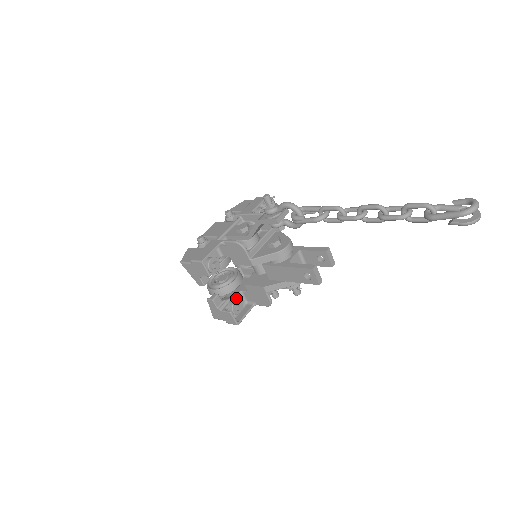
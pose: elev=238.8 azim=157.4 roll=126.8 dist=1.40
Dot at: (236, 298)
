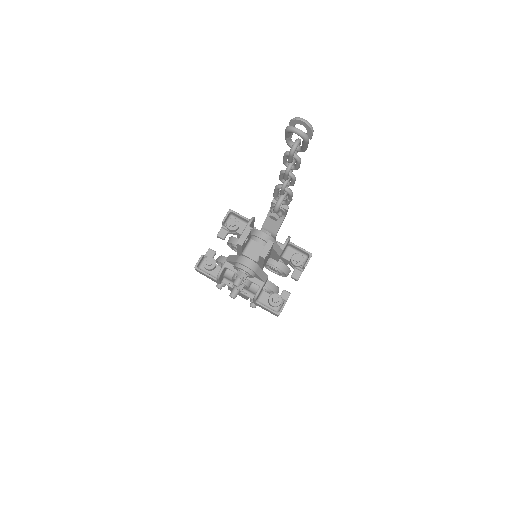
Dot at: (218, 267)
